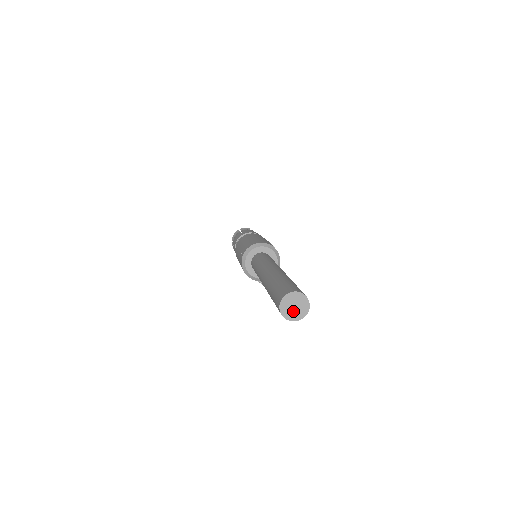
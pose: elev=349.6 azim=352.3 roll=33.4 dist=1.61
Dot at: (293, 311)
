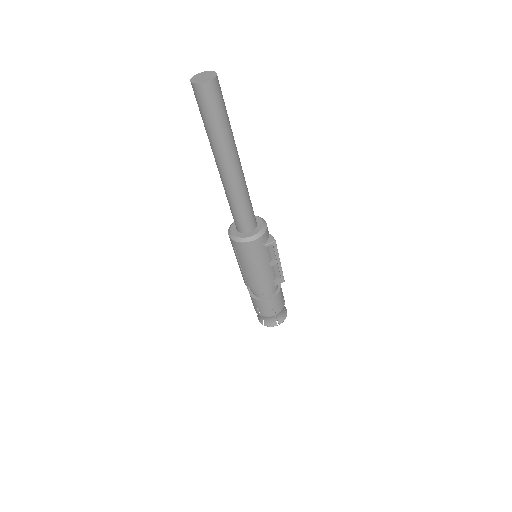
Dot at: (206, 78)
